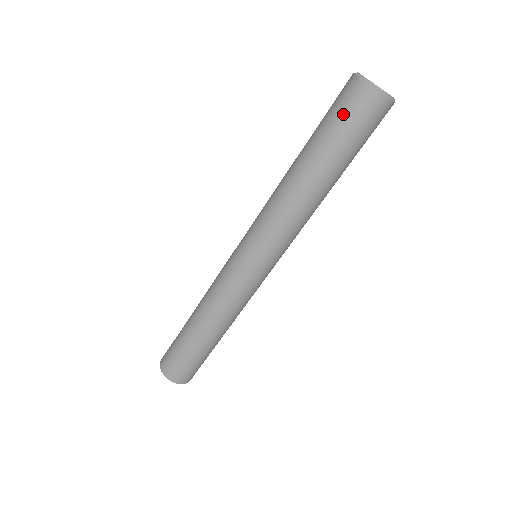
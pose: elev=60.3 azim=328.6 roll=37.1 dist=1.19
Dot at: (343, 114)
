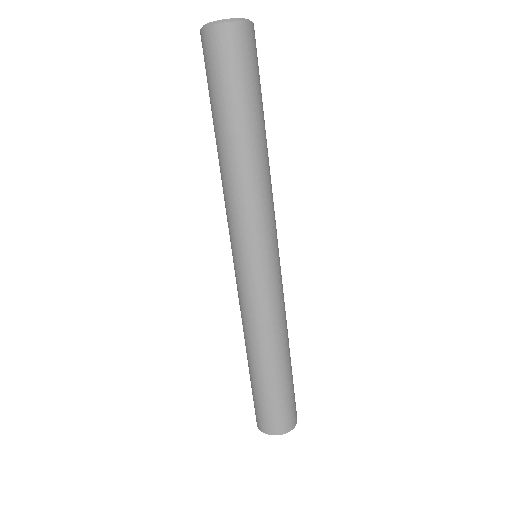
Dot at: (218, 67)
